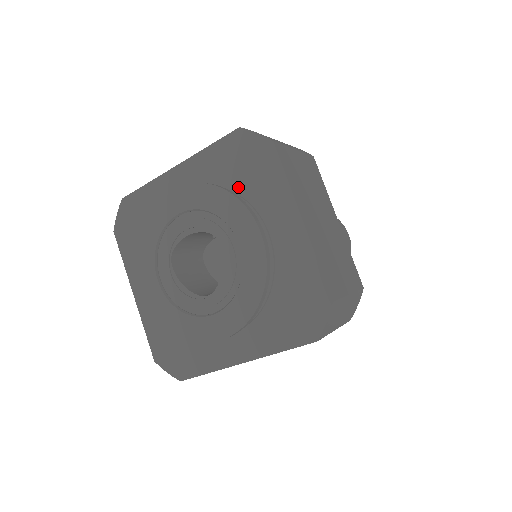
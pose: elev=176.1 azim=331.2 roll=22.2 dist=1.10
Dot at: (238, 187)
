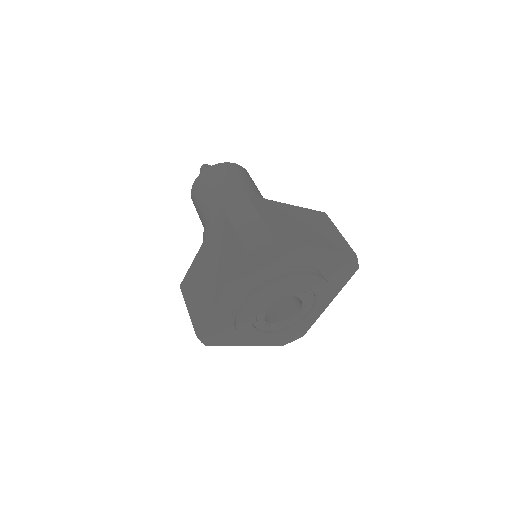
Dot at: (270, 269)
